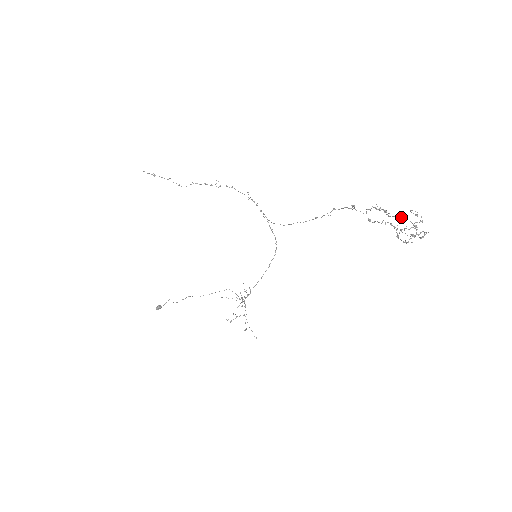
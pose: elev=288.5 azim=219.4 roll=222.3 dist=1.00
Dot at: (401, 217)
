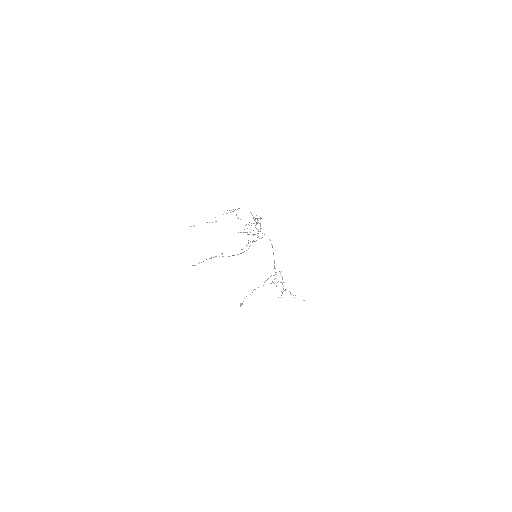
Dot at: occluded
